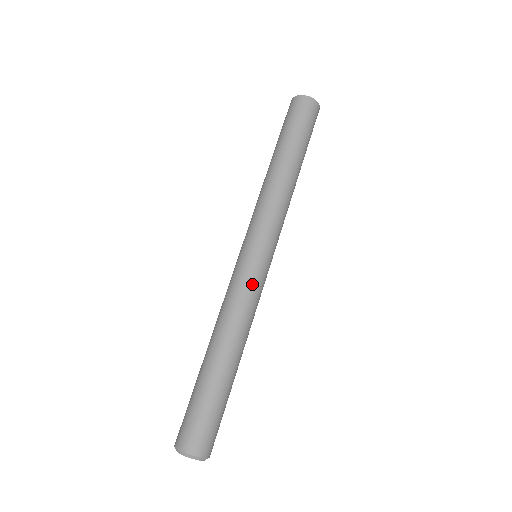
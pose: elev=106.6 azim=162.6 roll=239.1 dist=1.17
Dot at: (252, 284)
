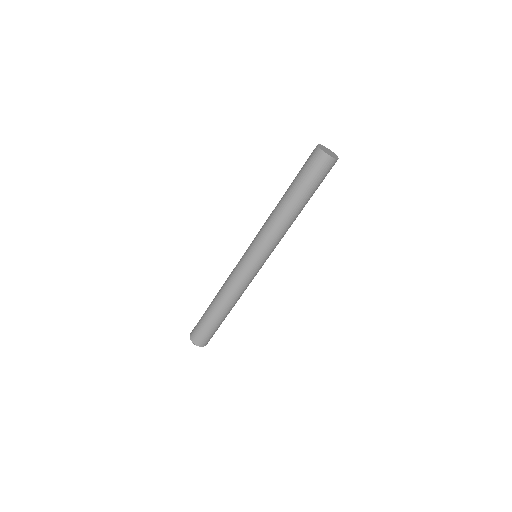
Dot at: occluded
